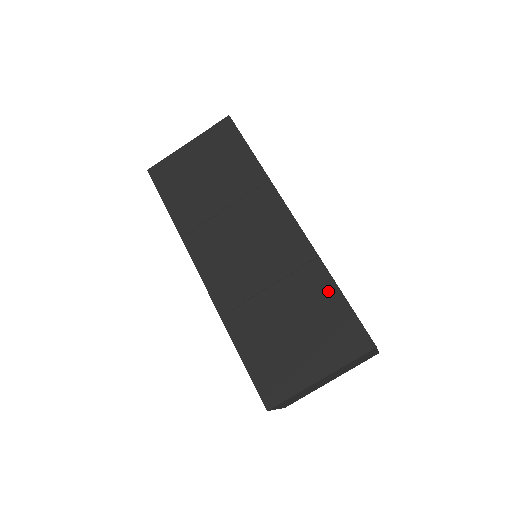
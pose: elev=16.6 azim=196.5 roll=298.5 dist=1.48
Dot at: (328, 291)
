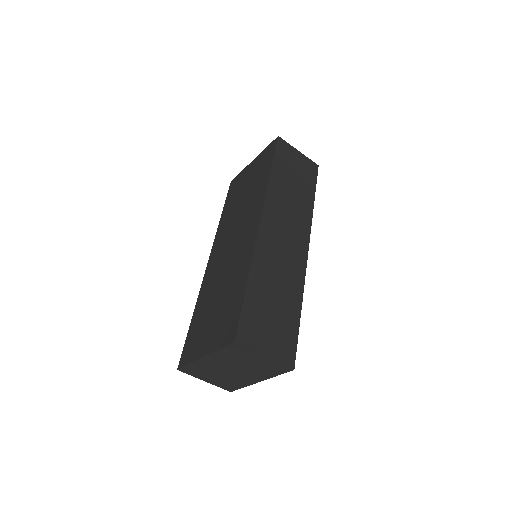
Dot at: (241, 286)
